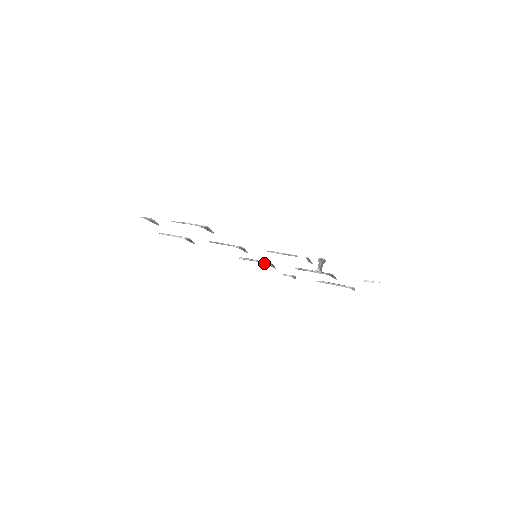
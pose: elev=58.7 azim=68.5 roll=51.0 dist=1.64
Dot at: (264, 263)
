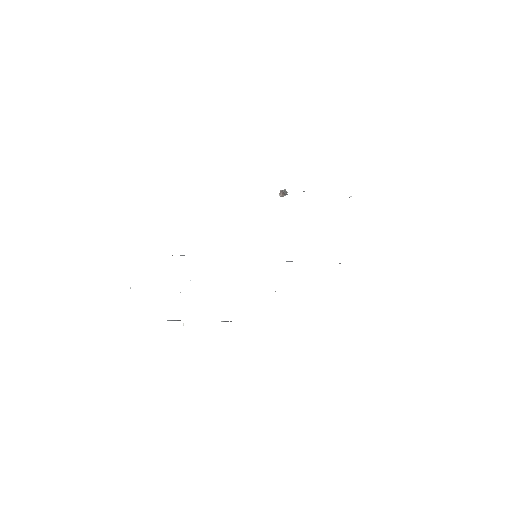
Dot at: occluded
